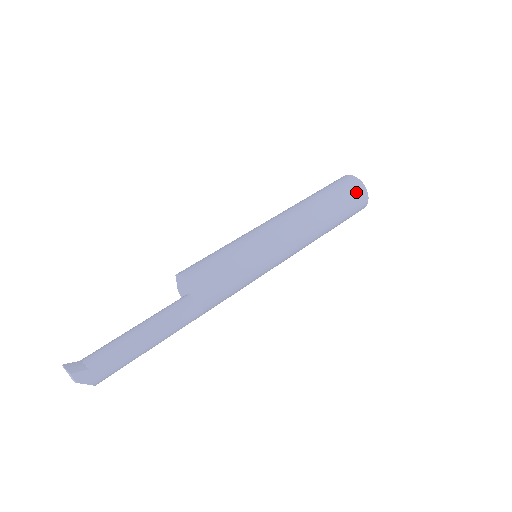
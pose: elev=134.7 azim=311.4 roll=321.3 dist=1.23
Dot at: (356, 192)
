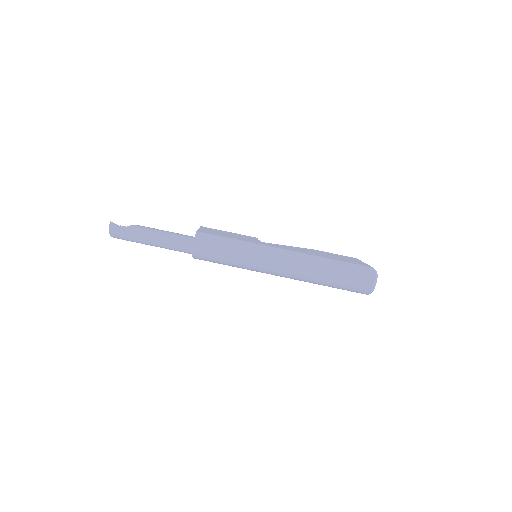
Dot at: (358, 290)
